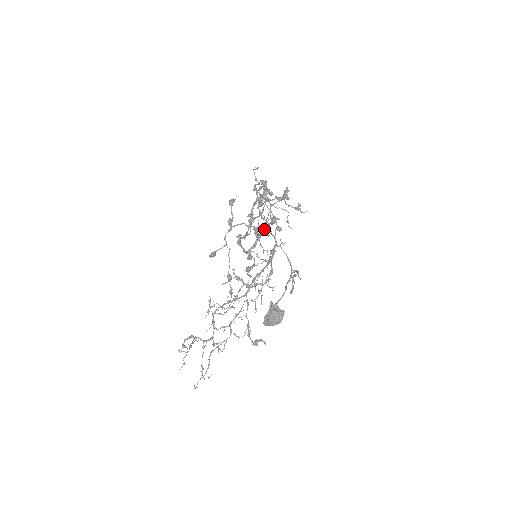
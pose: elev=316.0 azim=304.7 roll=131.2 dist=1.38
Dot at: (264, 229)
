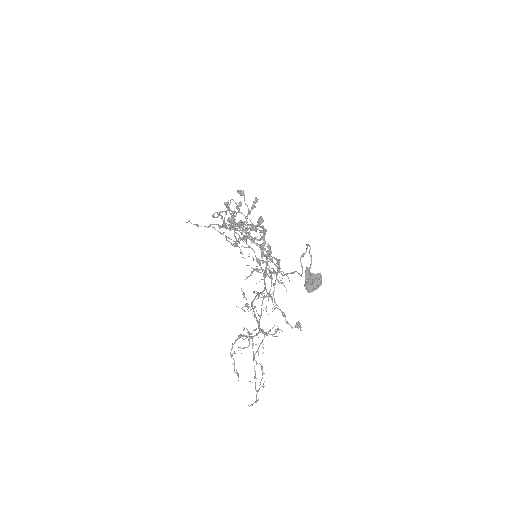
Dot at: occluded
